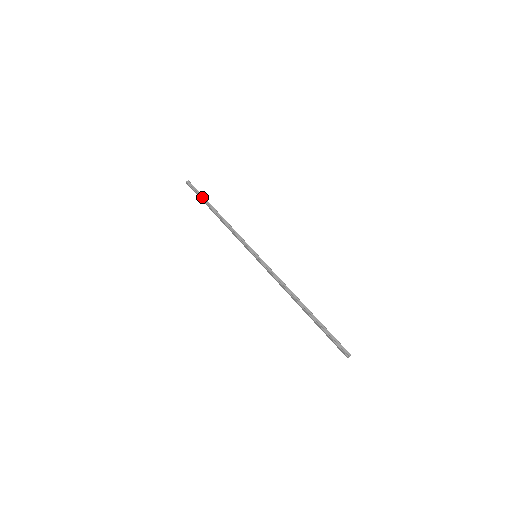
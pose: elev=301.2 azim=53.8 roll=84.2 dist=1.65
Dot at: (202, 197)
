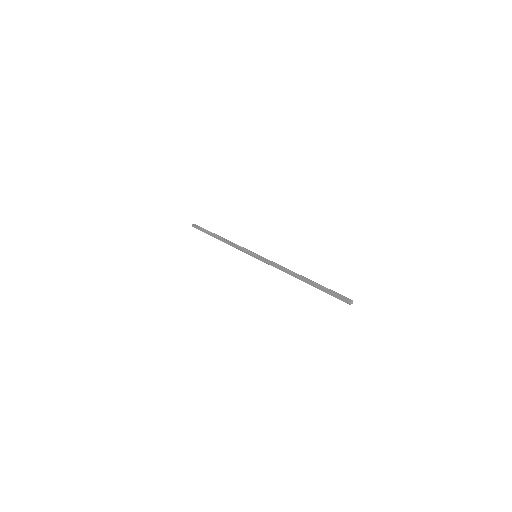
Dot at: (206, 230)
